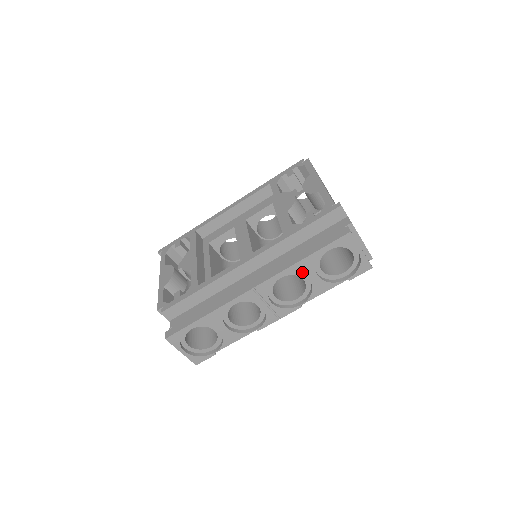
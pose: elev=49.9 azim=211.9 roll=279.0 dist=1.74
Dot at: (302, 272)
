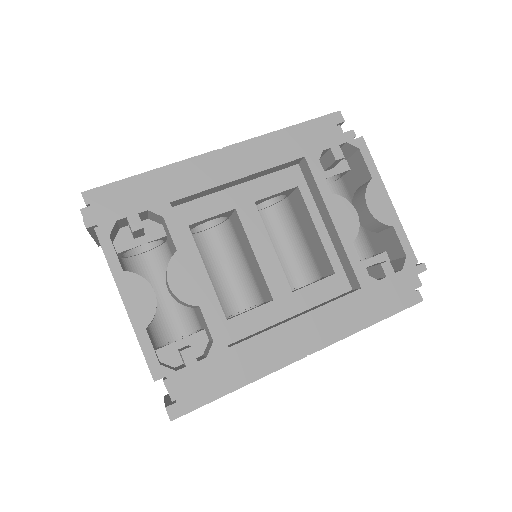
Dot at: occluded
